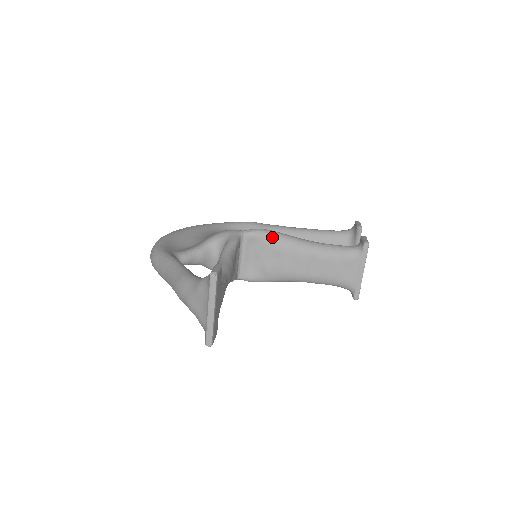
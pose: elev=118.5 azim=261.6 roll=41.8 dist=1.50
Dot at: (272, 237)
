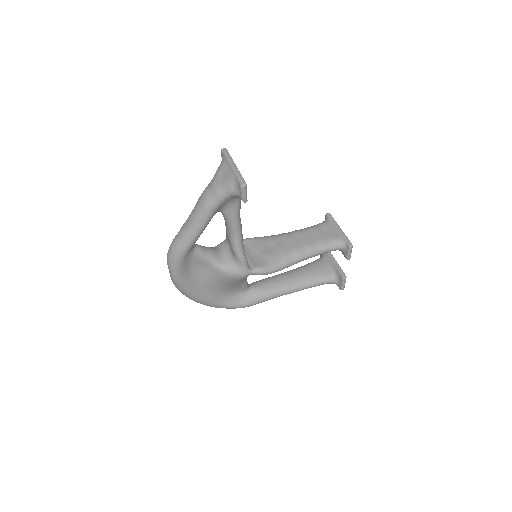
Dot at: (260, 237)
